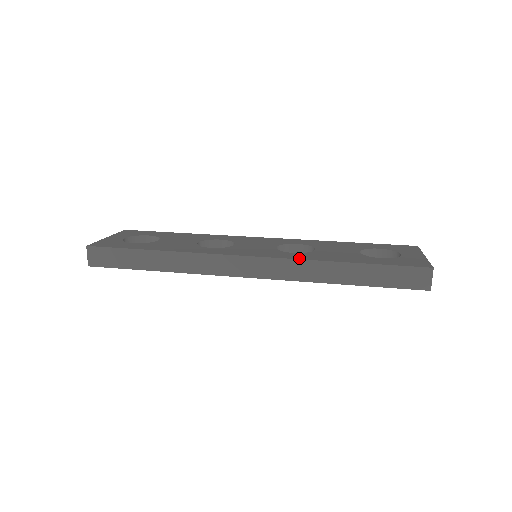
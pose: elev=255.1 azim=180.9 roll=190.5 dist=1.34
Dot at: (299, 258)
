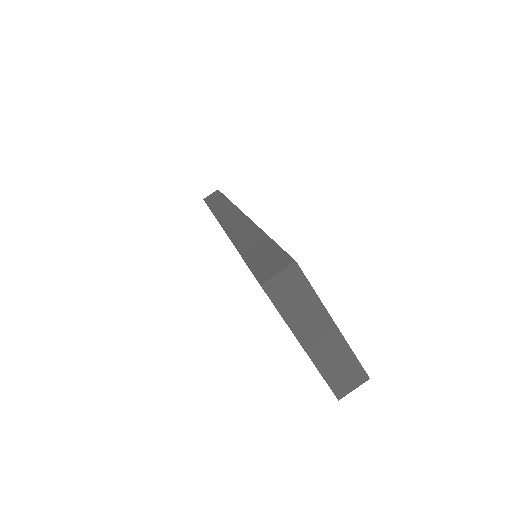
Dot at: occluded
